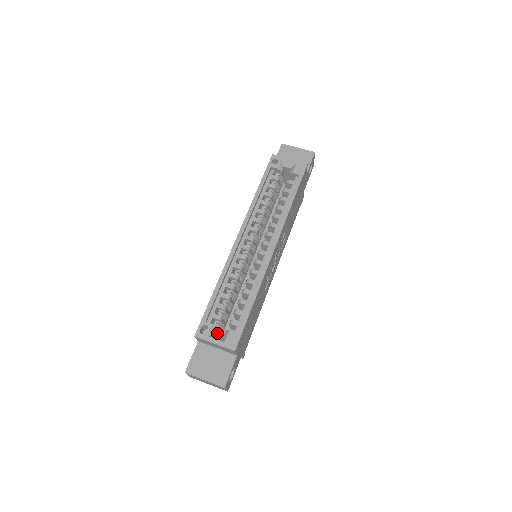
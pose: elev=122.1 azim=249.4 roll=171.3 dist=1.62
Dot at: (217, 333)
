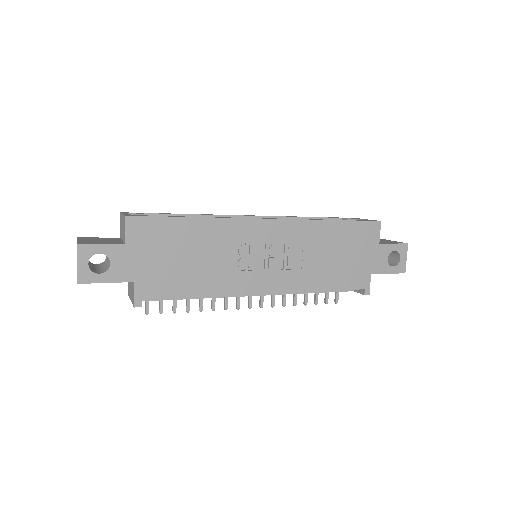
Dot at: occluded
